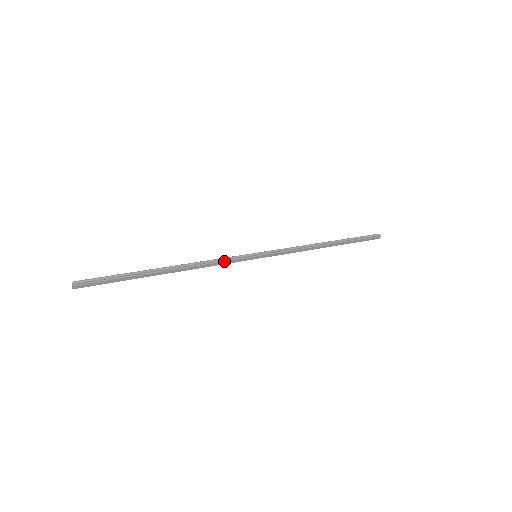
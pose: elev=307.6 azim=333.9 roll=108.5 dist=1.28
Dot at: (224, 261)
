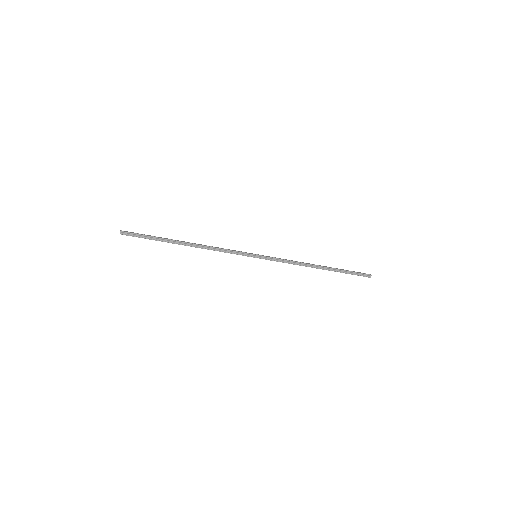
Dot at: occluded
